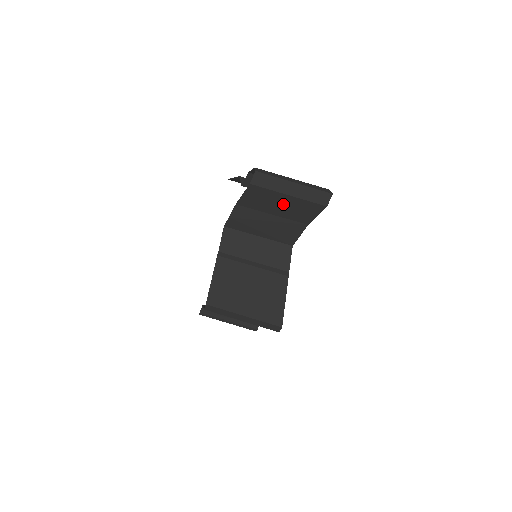
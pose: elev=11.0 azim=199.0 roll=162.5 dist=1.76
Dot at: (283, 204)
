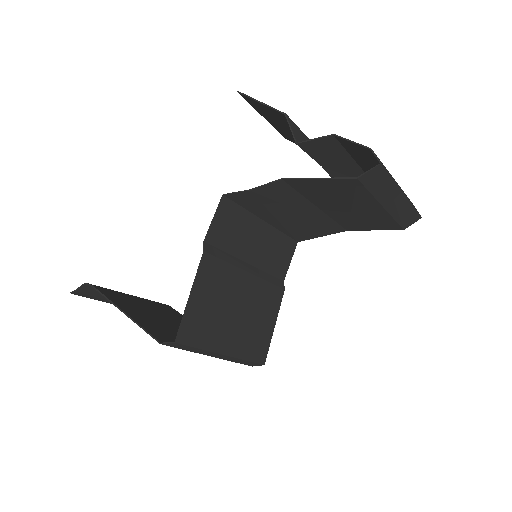
Dot at: (357, 209)
